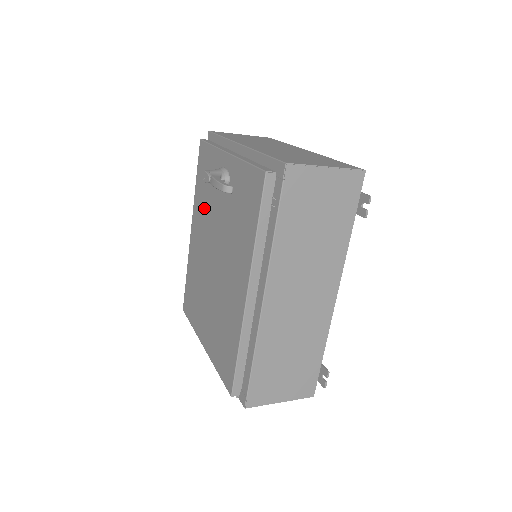
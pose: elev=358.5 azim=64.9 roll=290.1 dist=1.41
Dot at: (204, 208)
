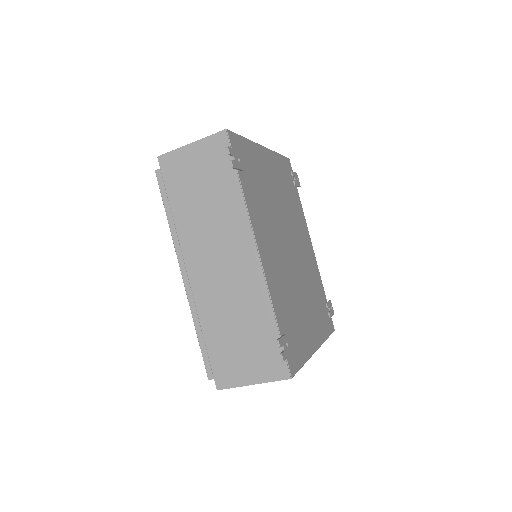
Dot at: occluded
